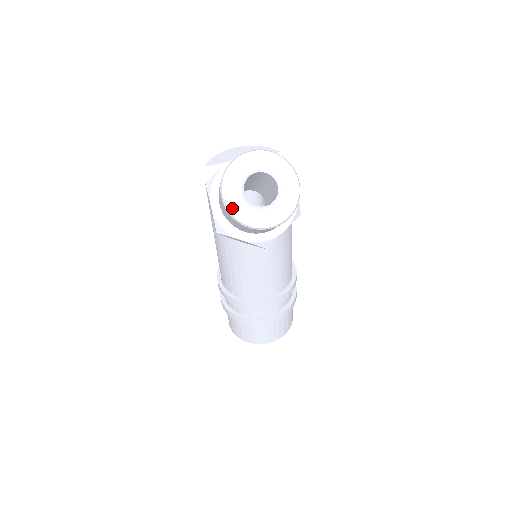
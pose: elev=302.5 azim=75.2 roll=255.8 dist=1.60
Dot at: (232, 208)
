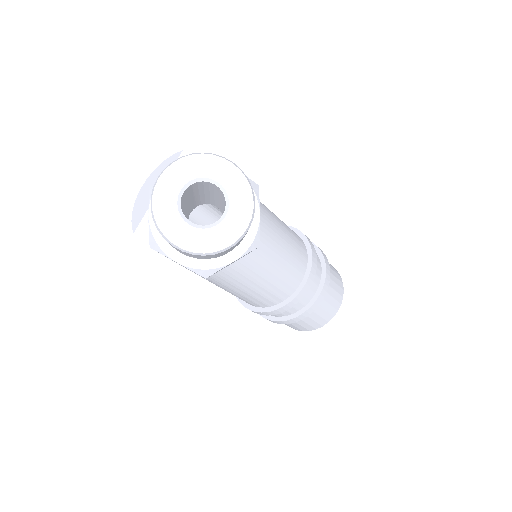
Dot at: (197, 248)
